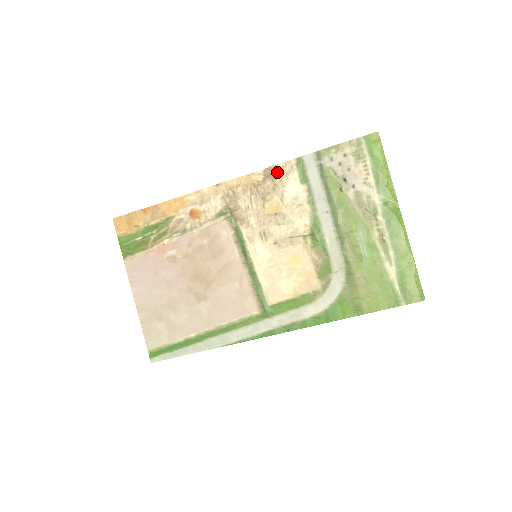
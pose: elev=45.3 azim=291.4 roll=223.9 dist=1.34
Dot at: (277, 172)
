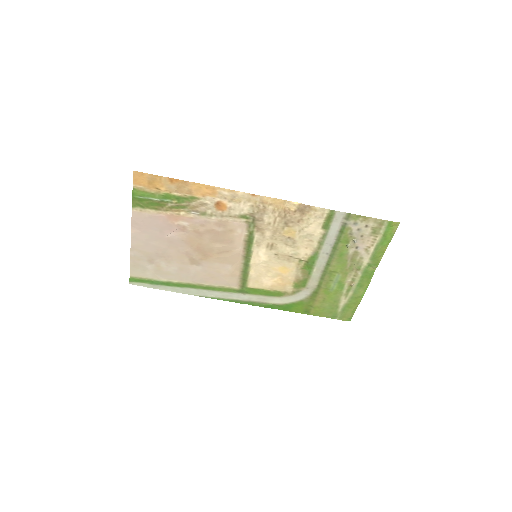
Dot at: (309, 211)
